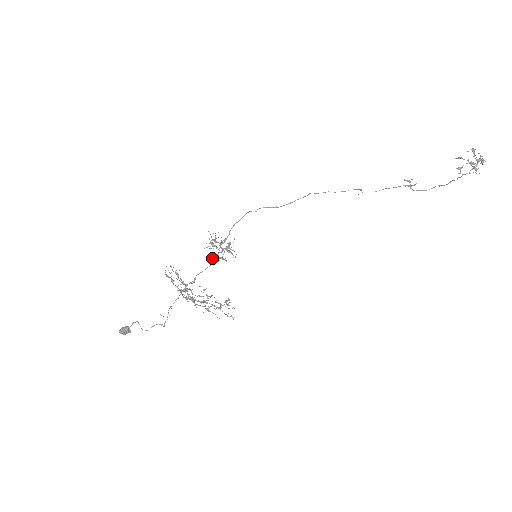
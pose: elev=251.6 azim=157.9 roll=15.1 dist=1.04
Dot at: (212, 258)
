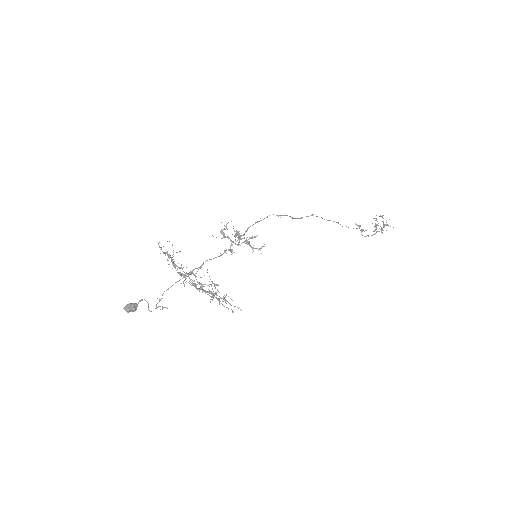
Dot at: occluded
